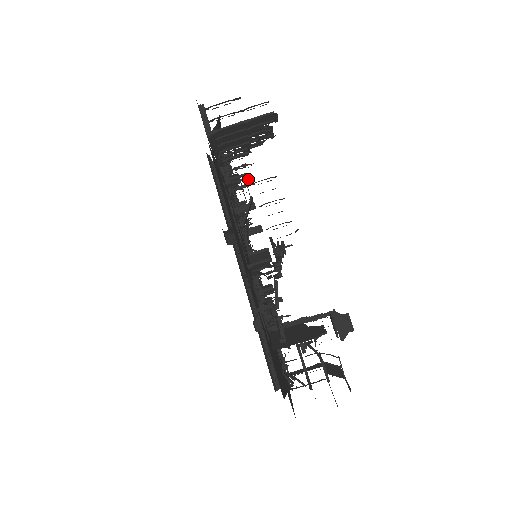
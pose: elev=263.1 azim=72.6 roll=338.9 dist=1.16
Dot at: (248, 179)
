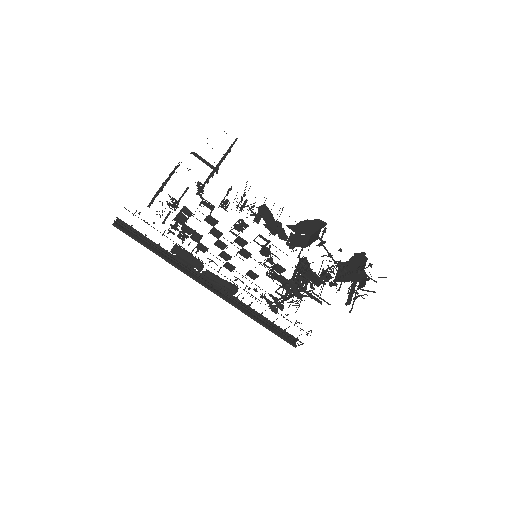
Dot at: occluded
